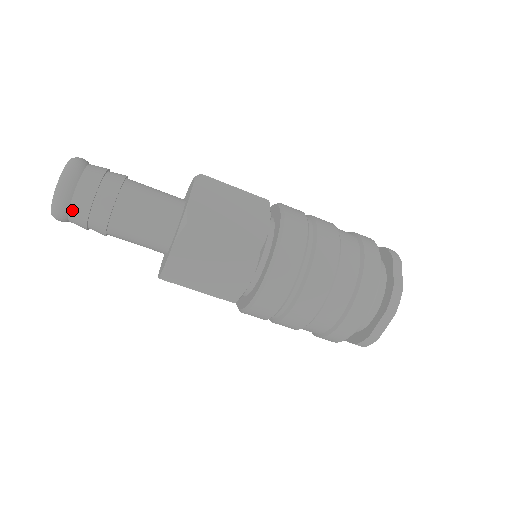
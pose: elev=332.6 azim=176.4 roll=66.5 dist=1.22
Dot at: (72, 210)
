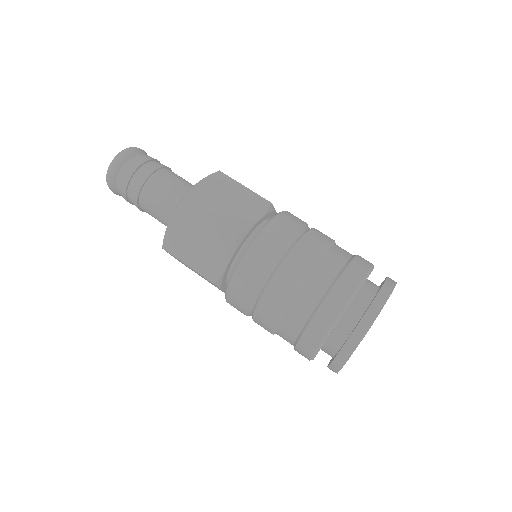
Dot at: occluded
